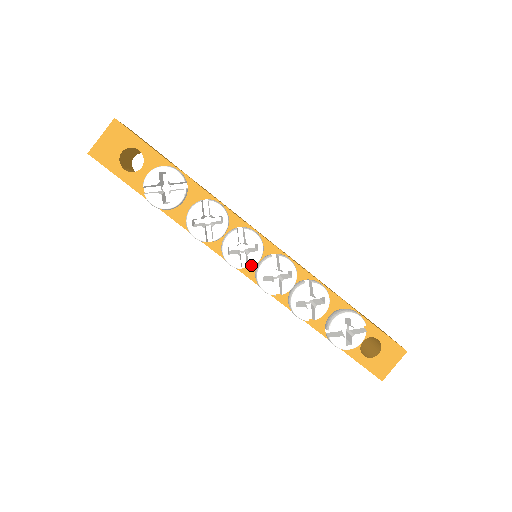
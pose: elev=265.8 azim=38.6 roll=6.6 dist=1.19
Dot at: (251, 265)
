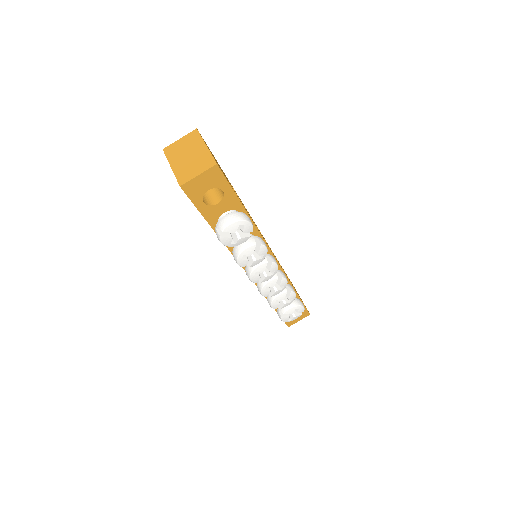
Dot at: occluded
